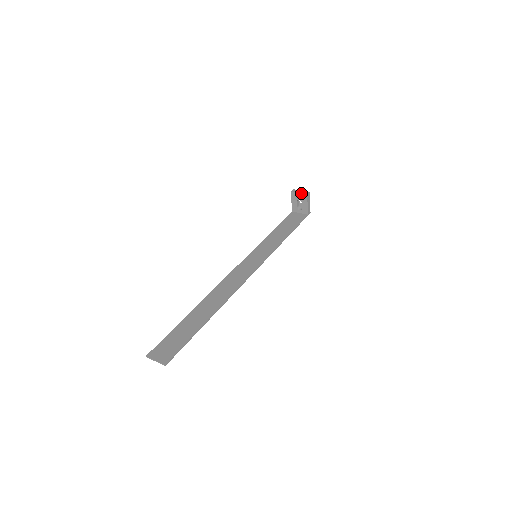
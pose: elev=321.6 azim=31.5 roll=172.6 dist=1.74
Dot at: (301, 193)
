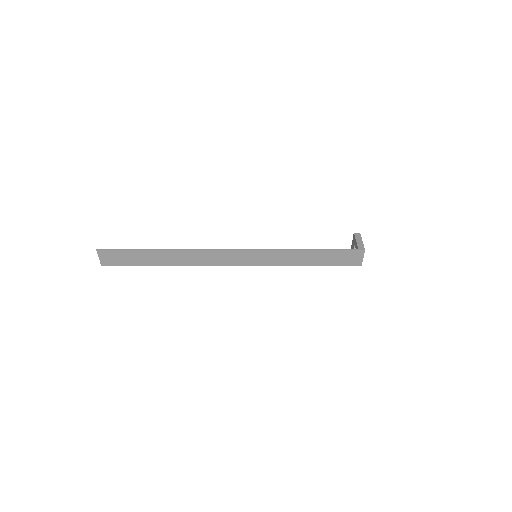
Dot at: (353, 238)
